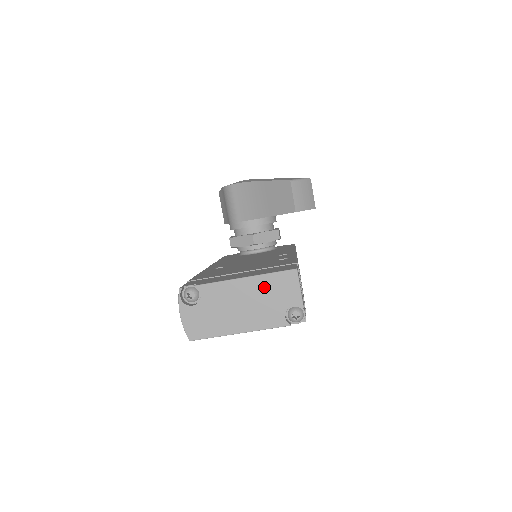
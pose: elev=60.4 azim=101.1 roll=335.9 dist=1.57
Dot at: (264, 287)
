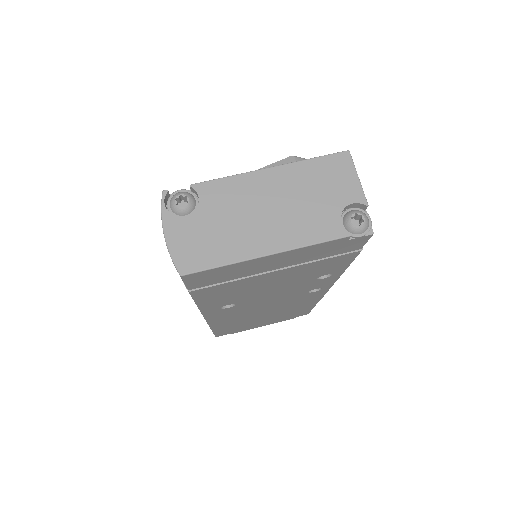
Dot at: (301, 179)
